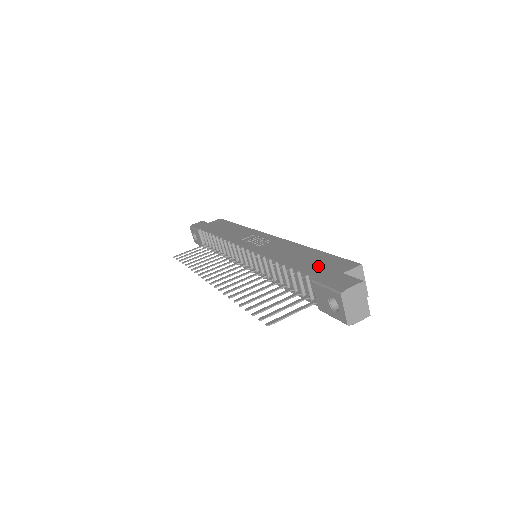
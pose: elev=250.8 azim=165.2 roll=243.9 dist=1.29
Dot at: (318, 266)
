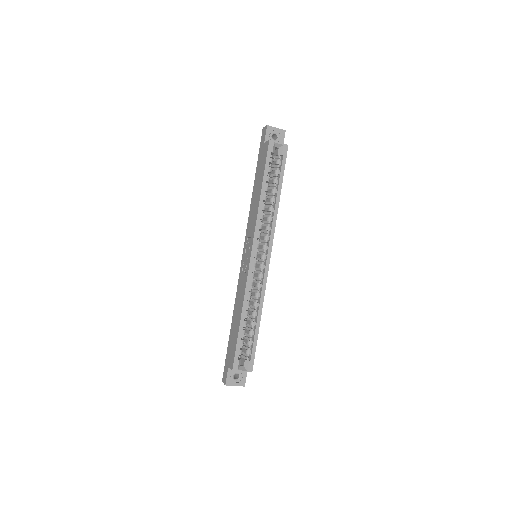
Dot at: (231, 345)
